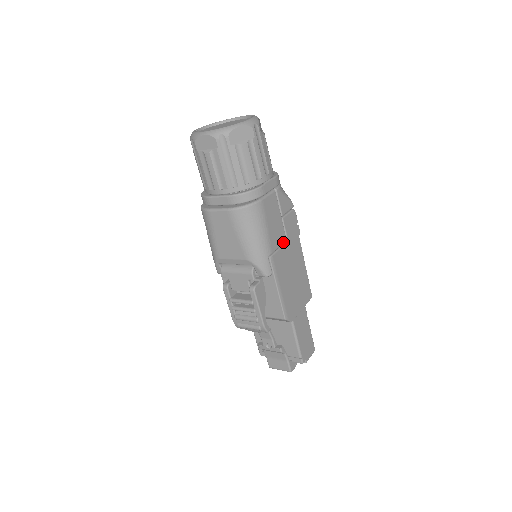
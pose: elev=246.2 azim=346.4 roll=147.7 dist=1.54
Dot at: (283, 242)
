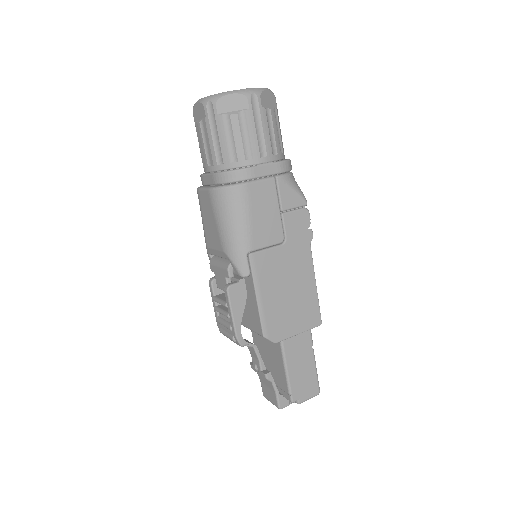
Dot at: (277, 242)
